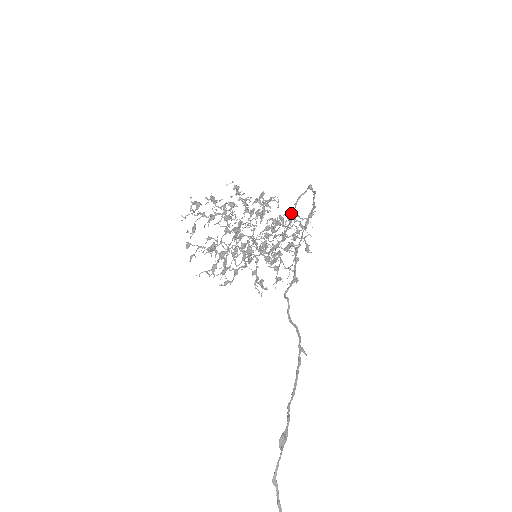
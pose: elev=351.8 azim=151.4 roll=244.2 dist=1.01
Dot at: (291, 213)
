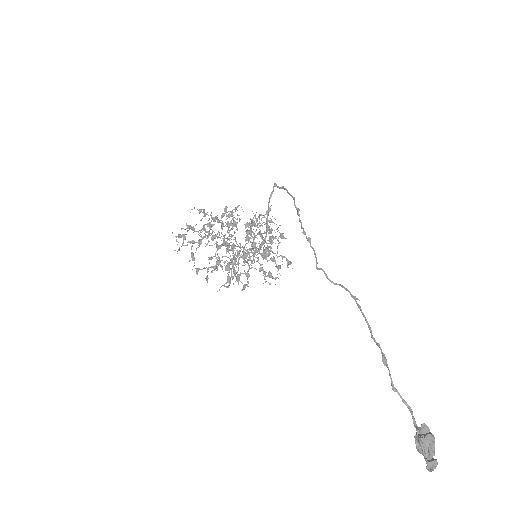
Dot at: (267, 212)
